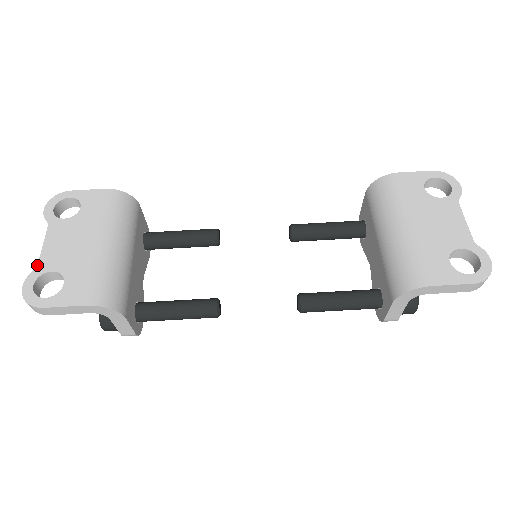
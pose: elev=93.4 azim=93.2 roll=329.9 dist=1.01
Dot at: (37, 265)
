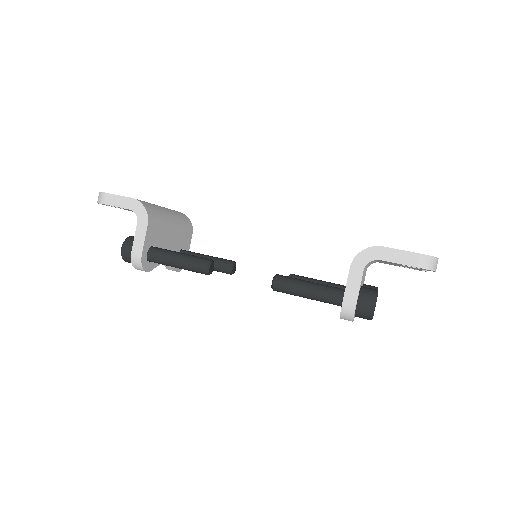
Dot at: occluded
